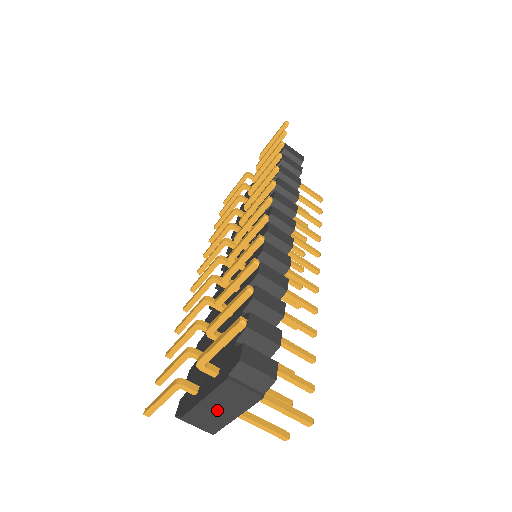
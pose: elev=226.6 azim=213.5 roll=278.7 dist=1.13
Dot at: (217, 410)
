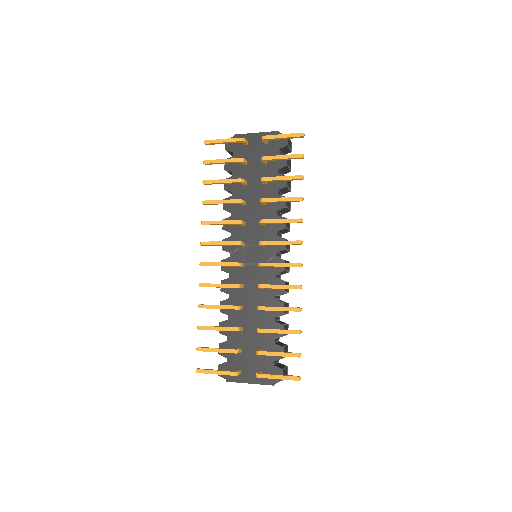
Dot at: occluded
